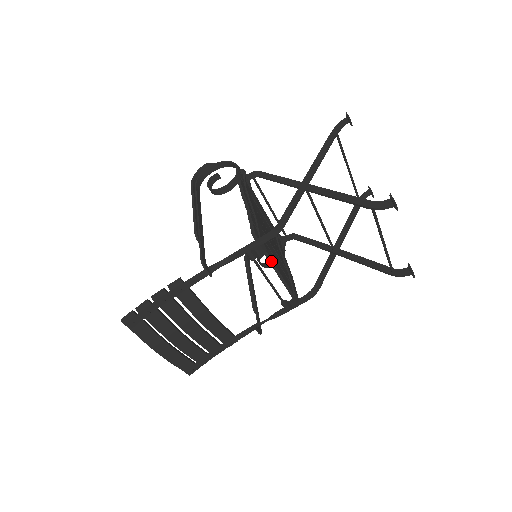
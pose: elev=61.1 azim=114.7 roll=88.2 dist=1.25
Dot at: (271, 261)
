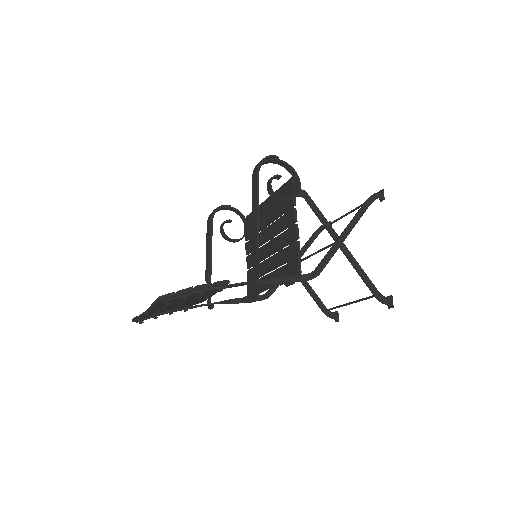
Dot at: occluded
